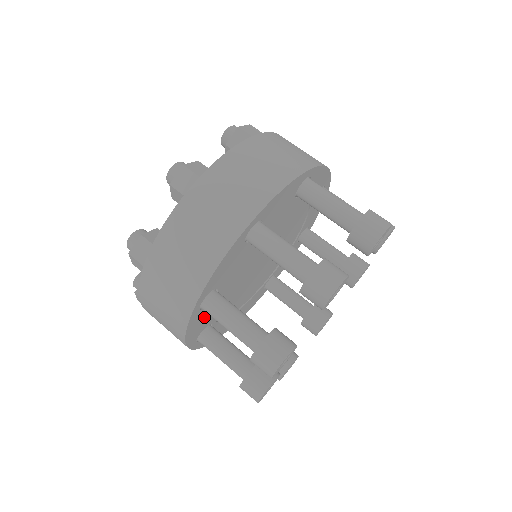
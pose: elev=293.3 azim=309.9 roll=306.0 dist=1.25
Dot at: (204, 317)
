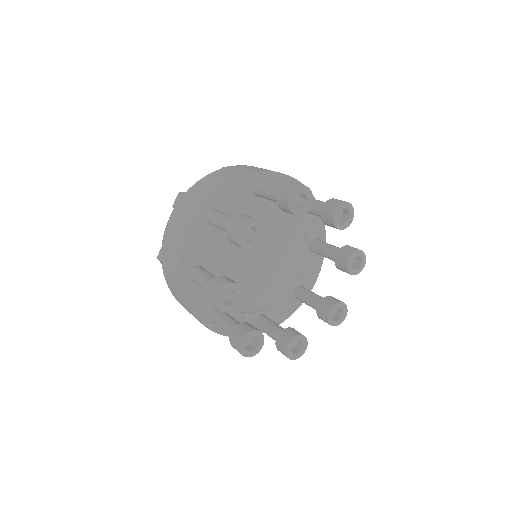
Dot at: (204, 294)
